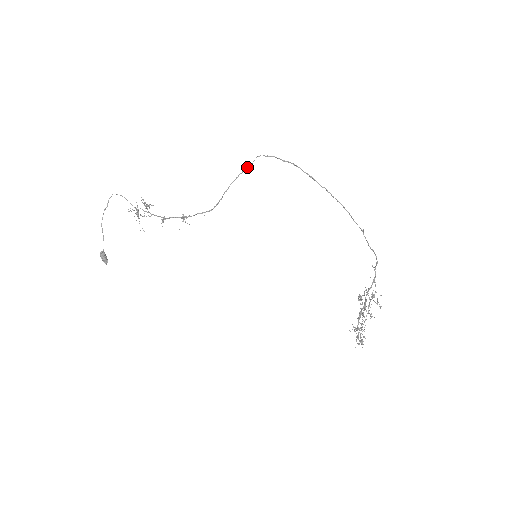
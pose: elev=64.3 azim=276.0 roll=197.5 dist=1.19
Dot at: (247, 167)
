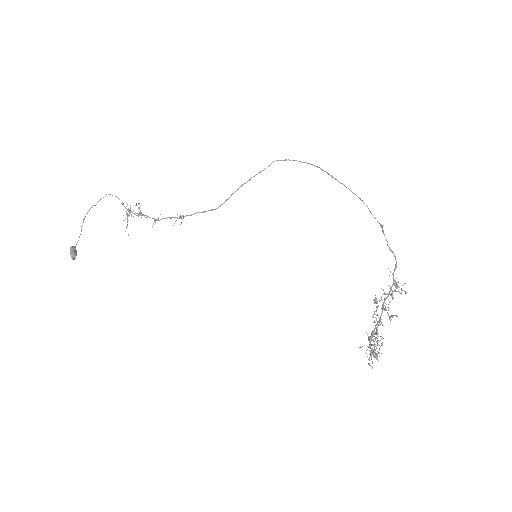
Dot at: (262, 170)
